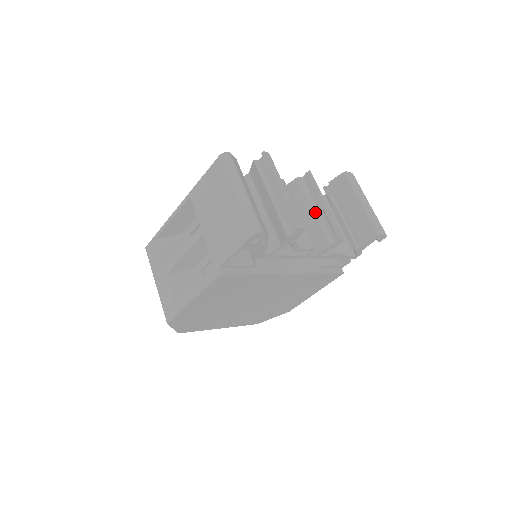
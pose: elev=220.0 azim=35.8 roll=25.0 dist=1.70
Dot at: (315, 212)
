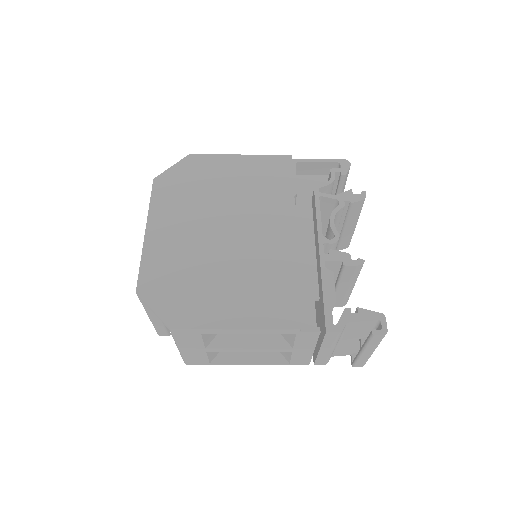
Dot at: occluded
